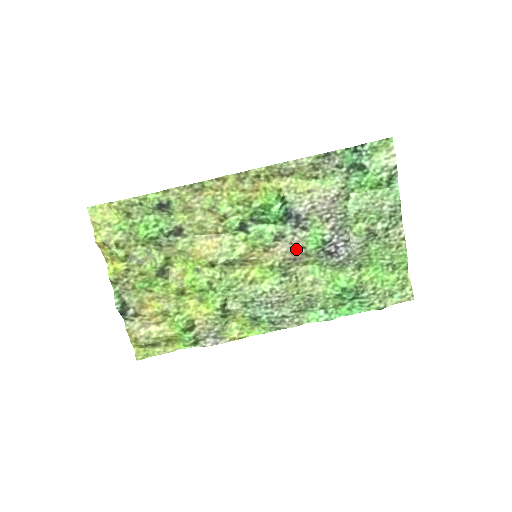
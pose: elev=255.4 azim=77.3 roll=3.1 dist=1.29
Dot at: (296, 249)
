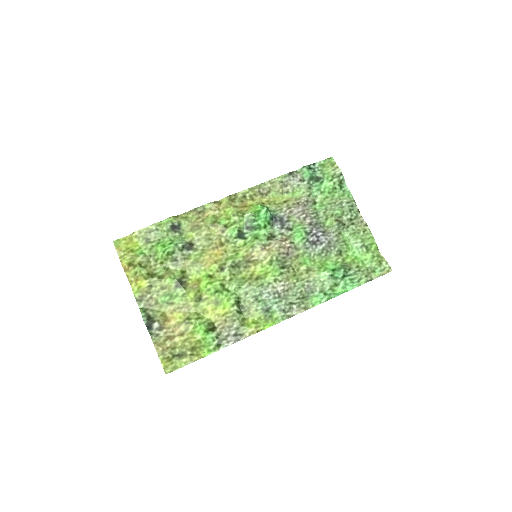
Dot at: (286, 244)
